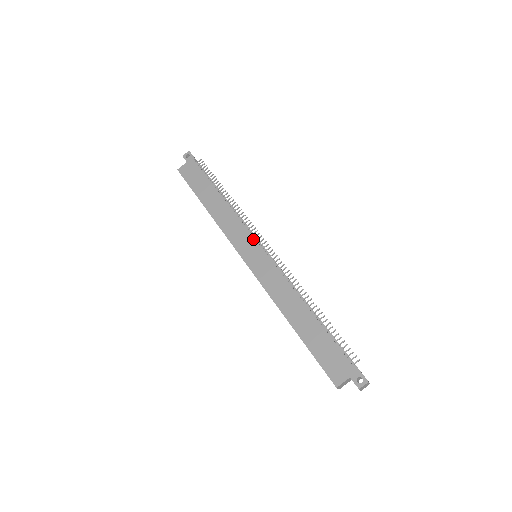
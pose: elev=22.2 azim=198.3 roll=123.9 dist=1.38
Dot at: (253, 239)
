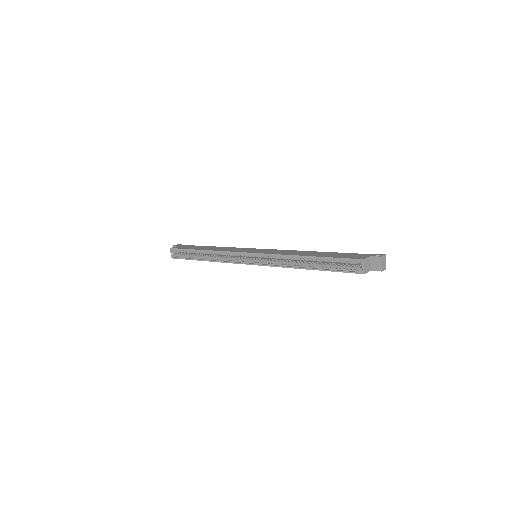
Dot at: (251, 248)
